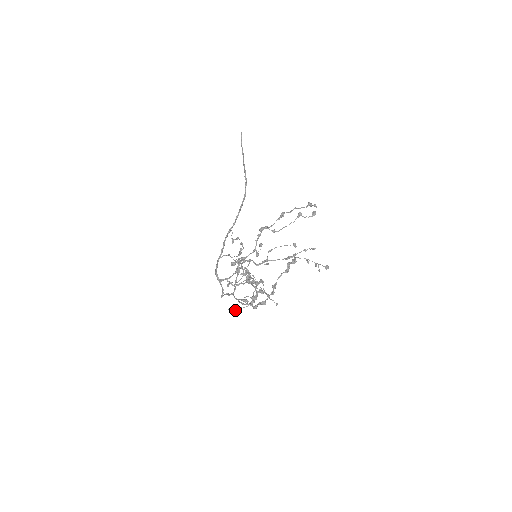
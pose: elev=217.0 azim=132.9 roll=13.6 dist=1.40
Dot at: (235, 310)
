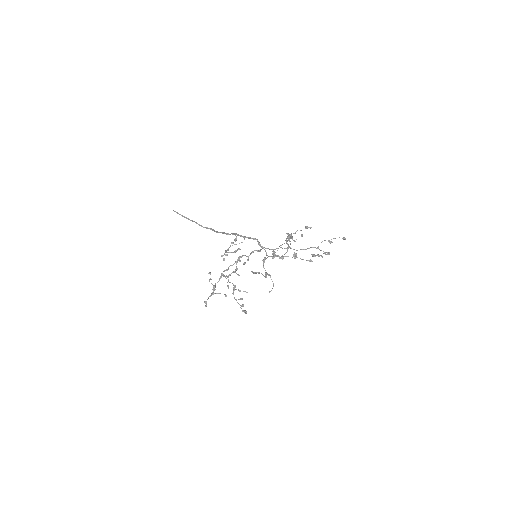
Dot at: (259, 273)
